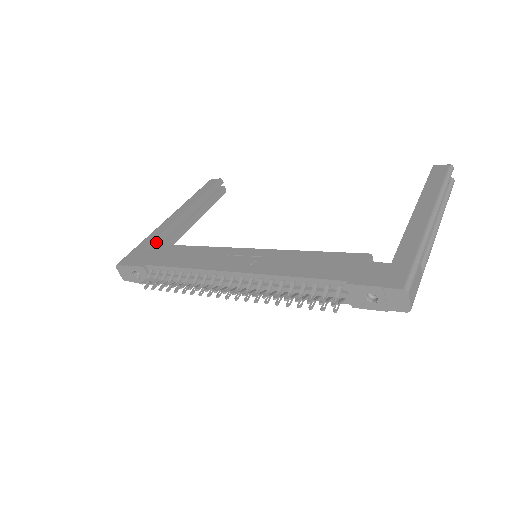
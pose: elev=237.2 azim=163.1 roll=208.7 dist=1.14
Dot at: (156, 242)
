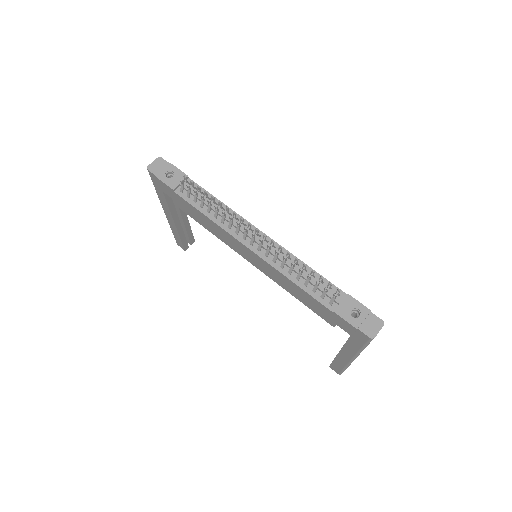
Dot at: occluded
